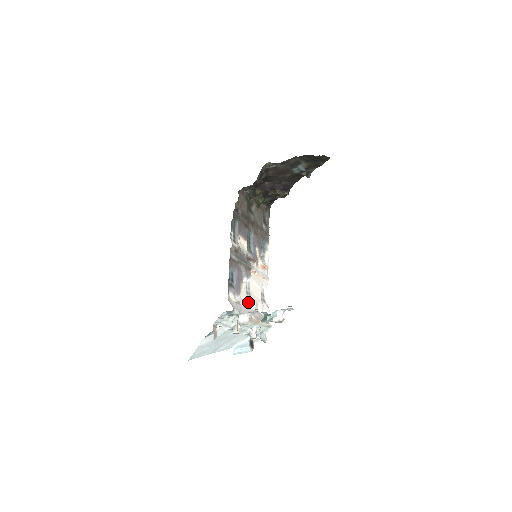
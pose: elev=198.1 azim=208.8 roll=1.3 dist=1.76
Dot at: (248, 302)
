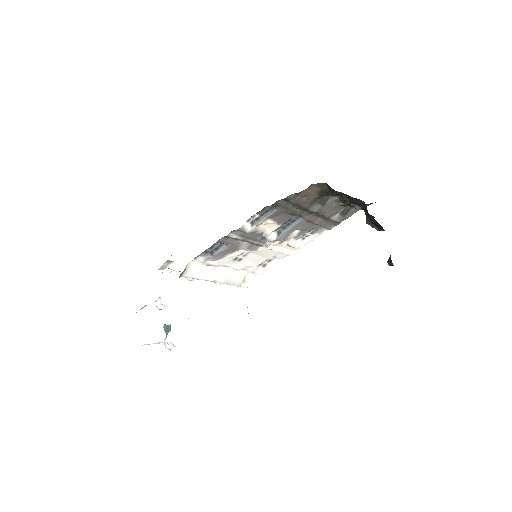
Dot at: (229, 265)
